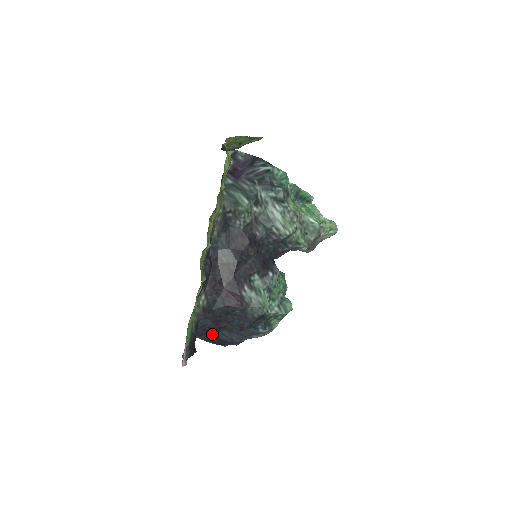
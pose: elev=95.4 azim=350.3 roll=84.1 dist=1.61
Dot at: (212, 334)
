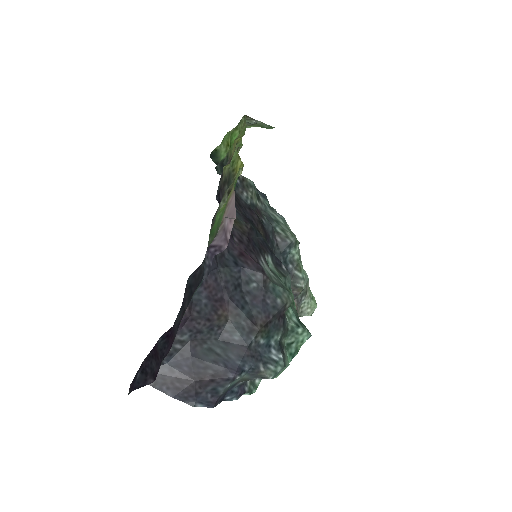
Dot at: (187, 352)
